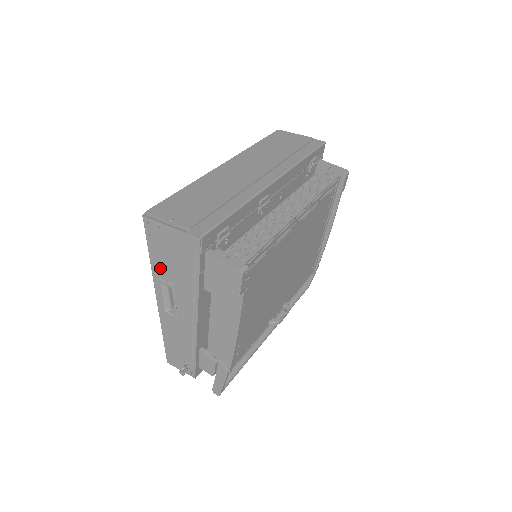
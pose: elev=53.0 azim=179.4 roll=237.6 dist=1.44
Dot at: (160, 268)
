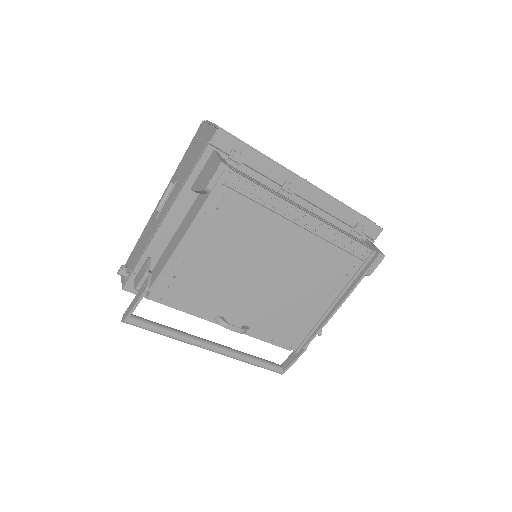
Dot at: (181, 166)
